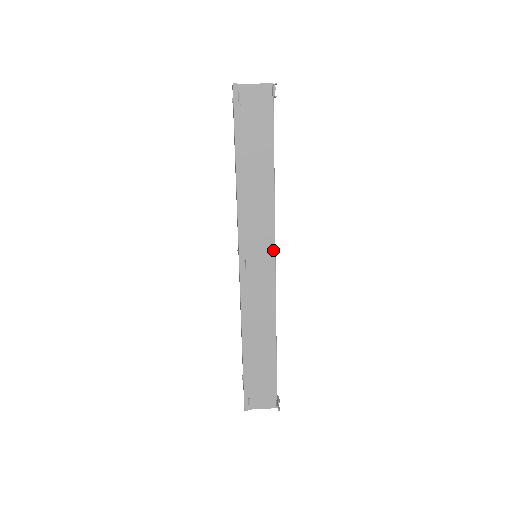
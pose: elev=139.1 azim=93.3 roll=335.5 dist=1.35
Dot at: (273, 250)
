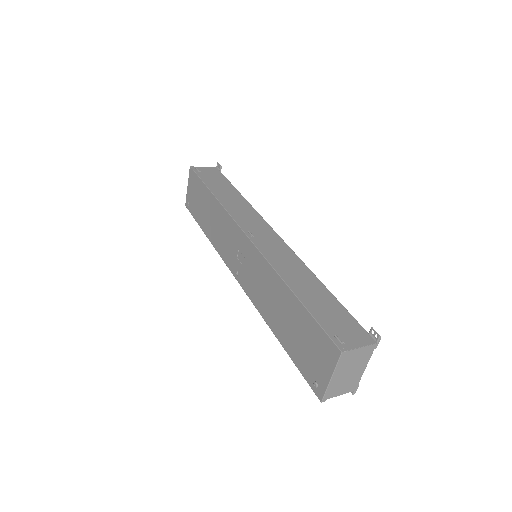
Dot at: (268, 226)
